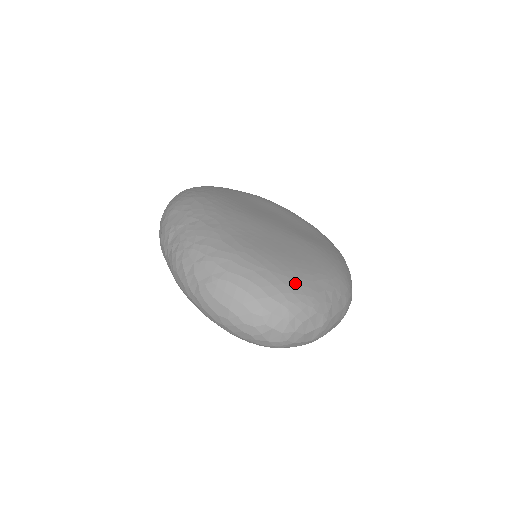
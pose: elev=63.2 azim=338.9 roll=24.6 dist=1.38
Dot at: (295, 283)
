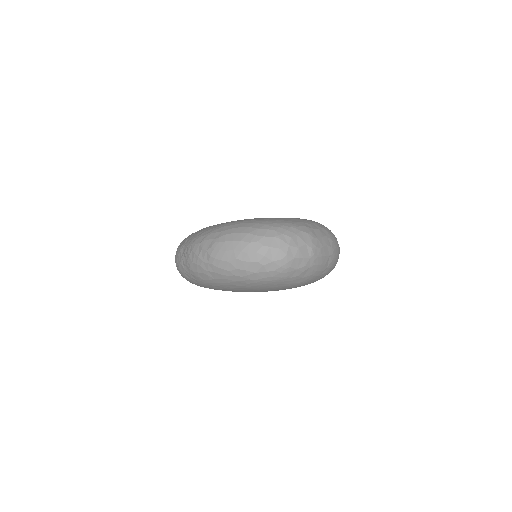
Dot at: (275, 220)
